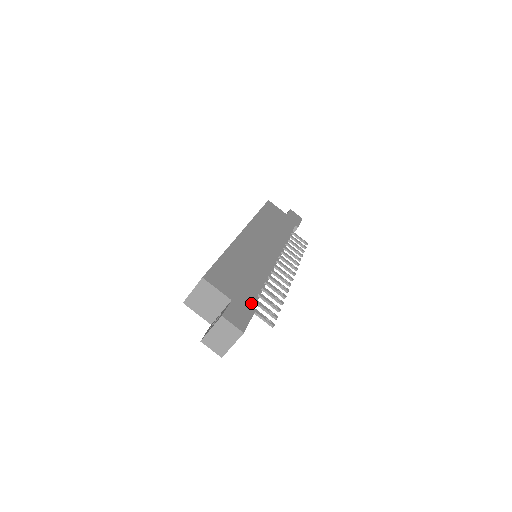
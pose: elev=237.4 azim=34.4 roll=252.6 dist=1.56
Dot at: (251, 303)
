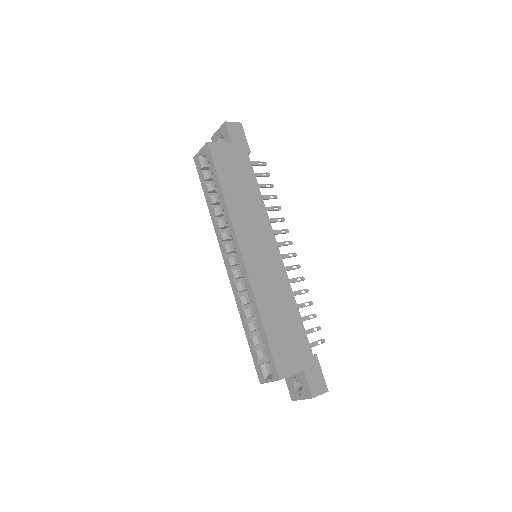
Dot at: (310, 352)
